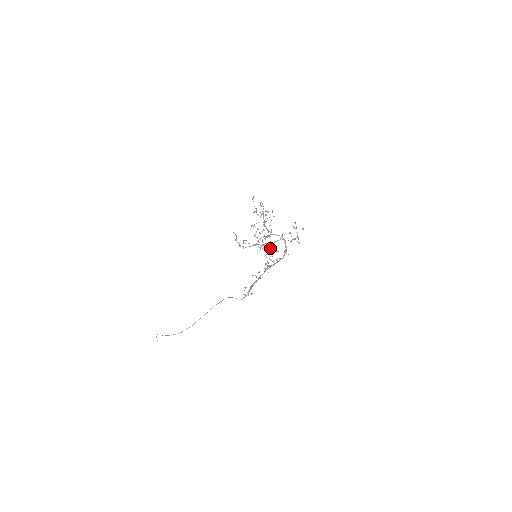
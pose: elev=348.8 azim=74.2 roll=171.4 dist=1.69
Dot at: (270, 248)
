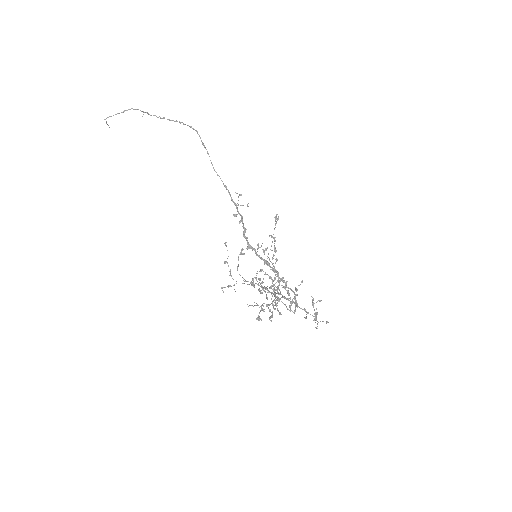
Dot at: (272, 303)
